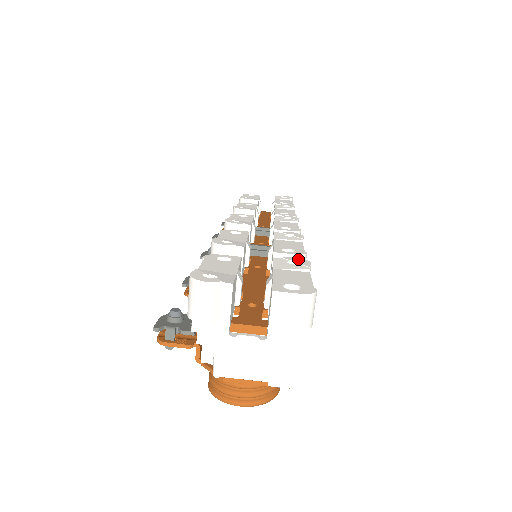
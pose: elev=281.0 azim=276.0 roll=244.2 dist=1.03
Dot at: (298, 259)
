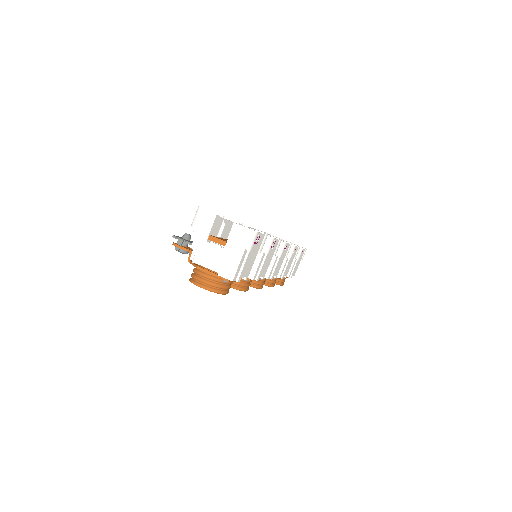
Dot at: occluded
